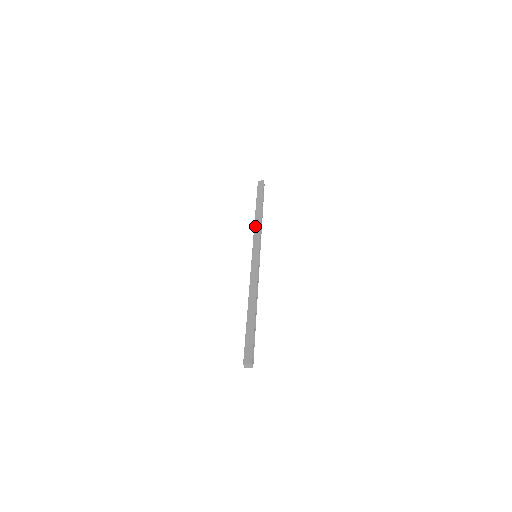
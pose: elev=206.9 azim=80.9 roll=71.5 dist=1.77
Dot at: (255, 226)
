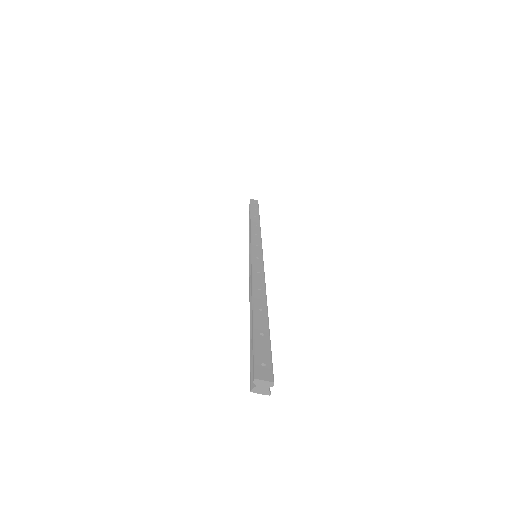
Dot at: (252, 228)
